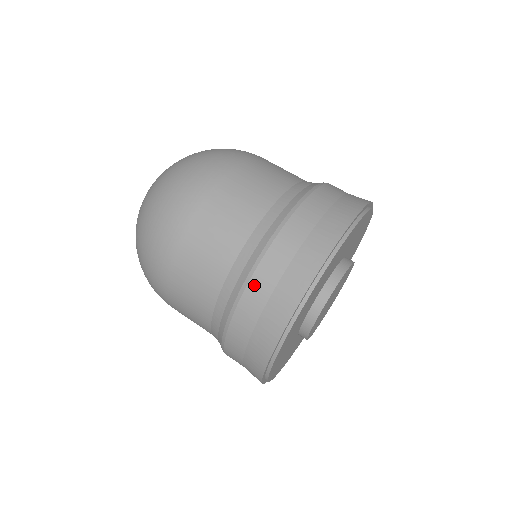
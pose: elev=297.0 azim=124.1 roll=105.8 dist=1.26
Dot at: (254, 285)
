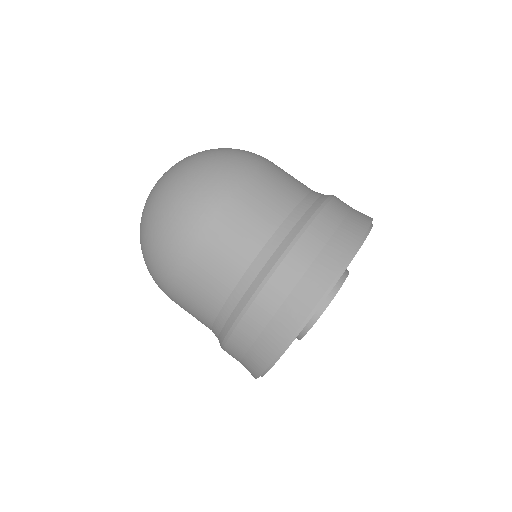
Dot at: (253, 312)
